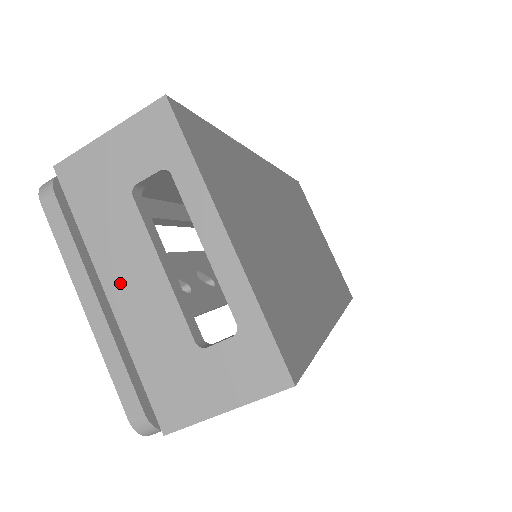
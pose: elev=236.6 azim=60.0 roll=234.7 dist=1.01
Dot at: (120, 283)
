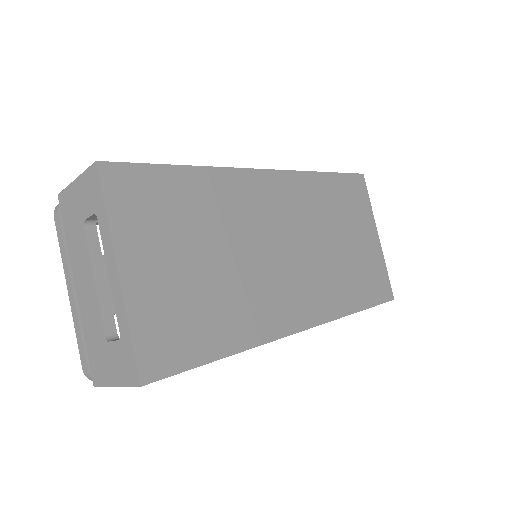
Dot at: (80, 283)
